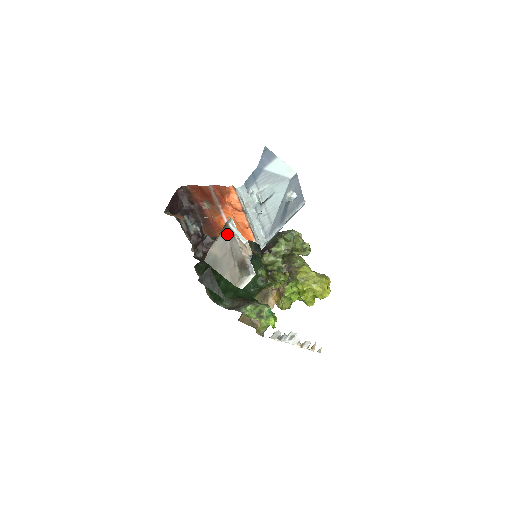
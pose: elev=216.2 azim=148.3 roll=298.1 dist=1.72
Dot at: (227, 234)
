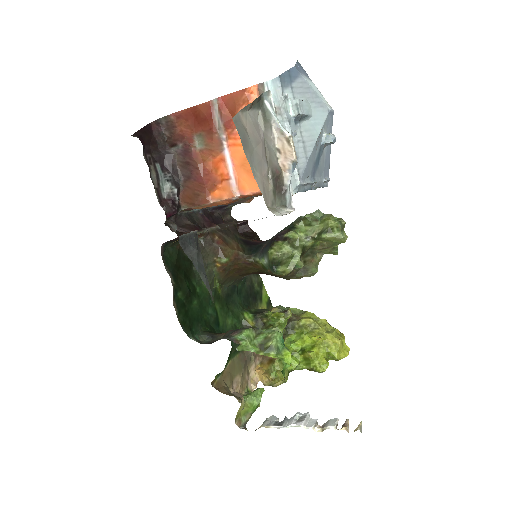
Dot at: (260, 117)
